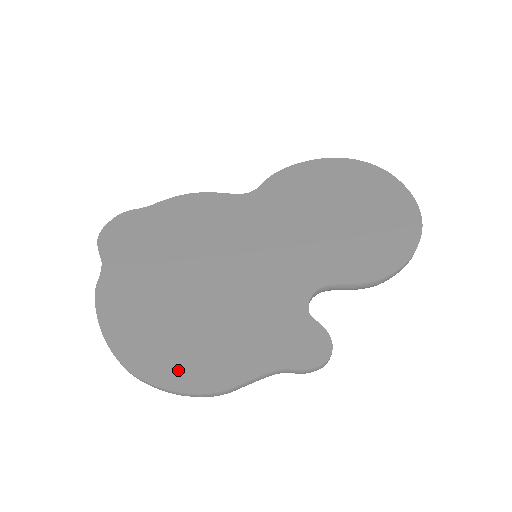
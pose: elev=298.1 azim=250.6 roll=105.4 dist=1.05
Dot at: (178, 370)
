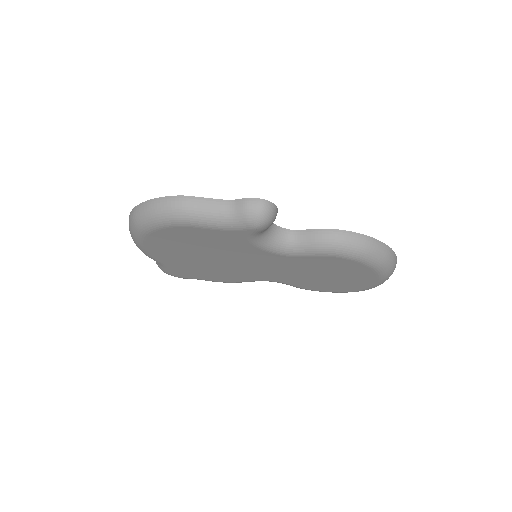
Dot at: occluded
